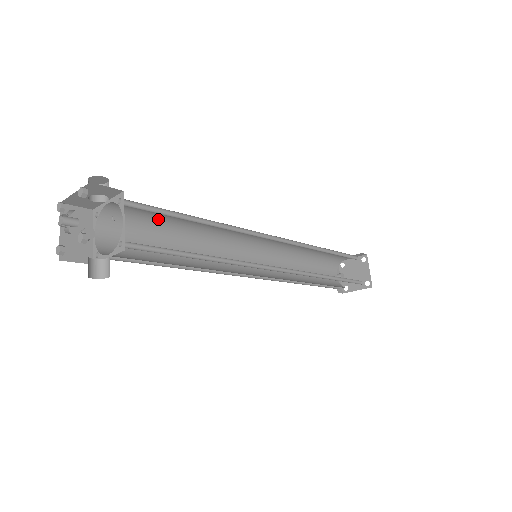
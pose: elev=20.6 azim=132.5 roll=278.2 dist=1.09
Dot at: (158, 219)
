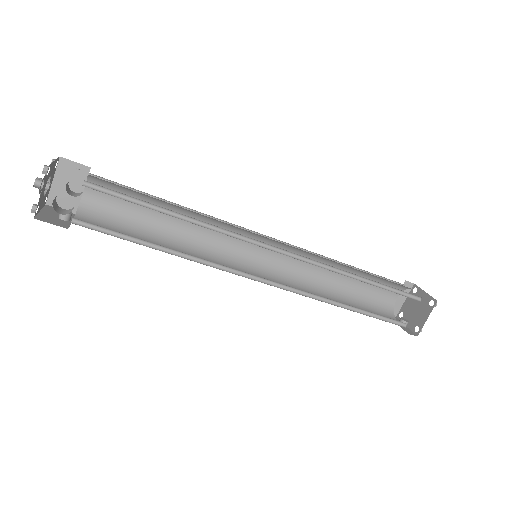
Dot at: (137, 218)
